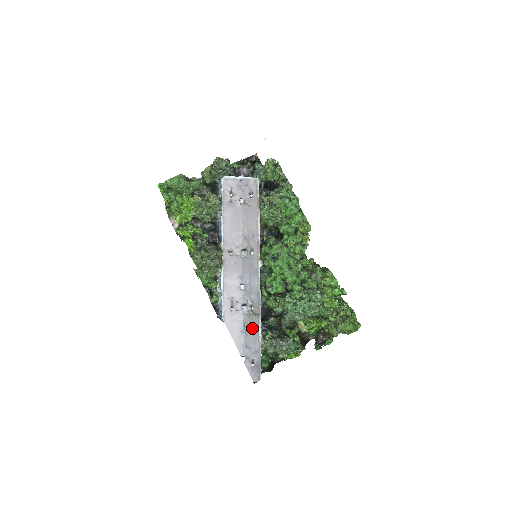
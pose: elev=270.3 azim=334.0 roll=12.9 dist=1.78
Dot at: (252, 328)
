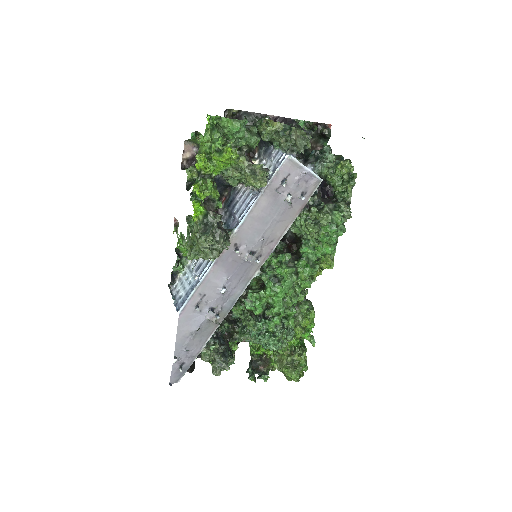
Dot at: (204, 333)
